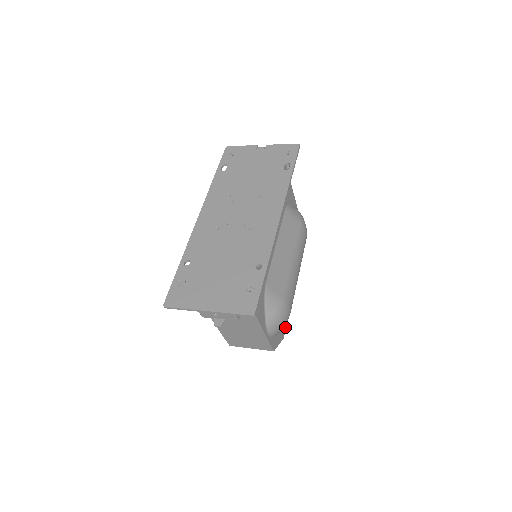
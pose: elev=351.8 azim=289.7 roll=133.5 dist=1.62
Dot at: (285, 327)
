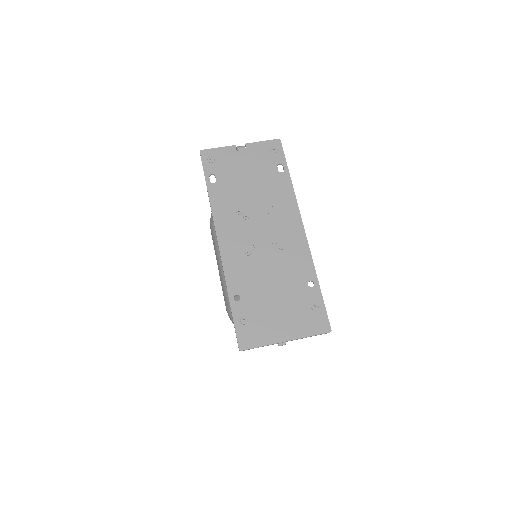
Dot at: occluded
